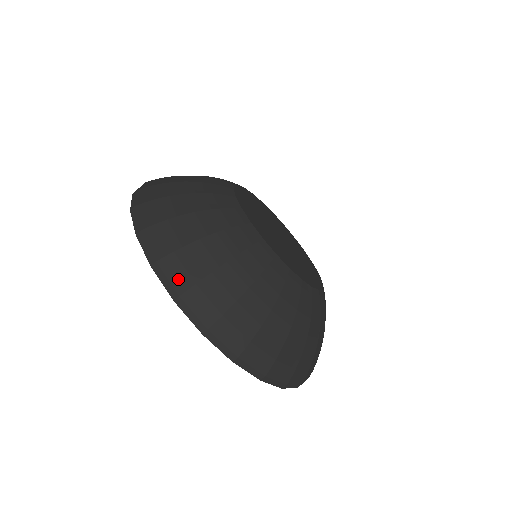
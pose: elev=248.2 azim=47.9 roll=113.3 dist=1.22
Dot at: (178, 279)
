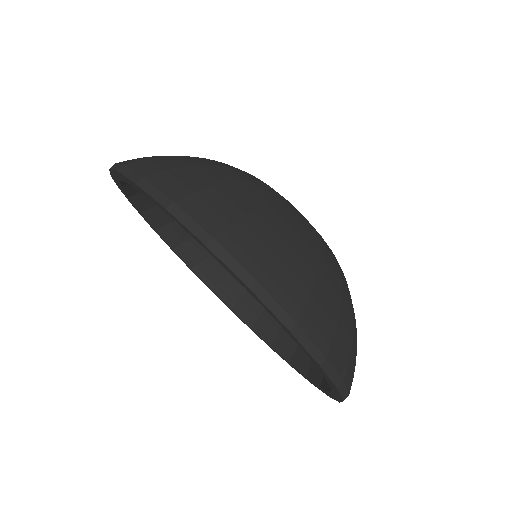
Dot at: (288, 300)
